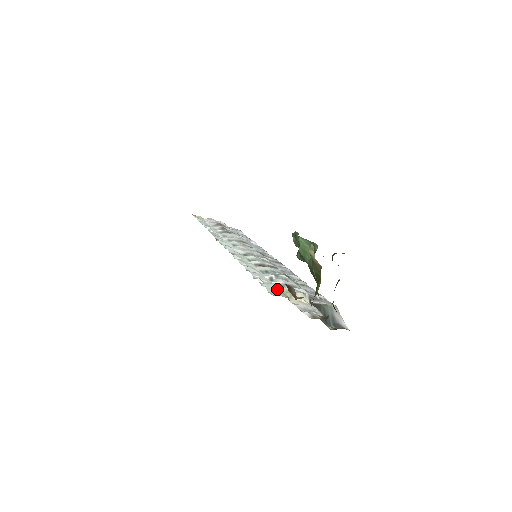
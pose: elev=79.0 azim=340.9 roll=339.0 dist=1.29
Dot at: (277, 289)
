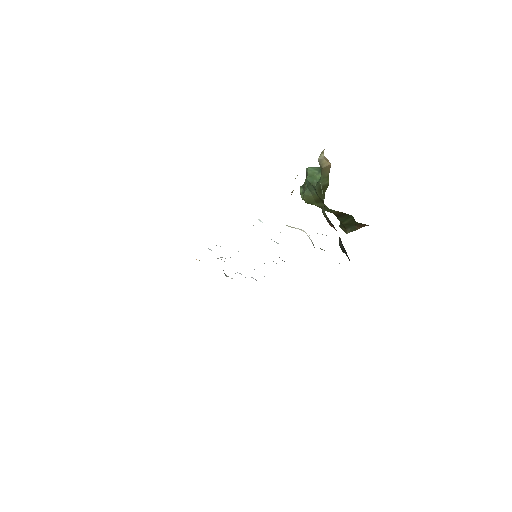
Dot at: occluded
